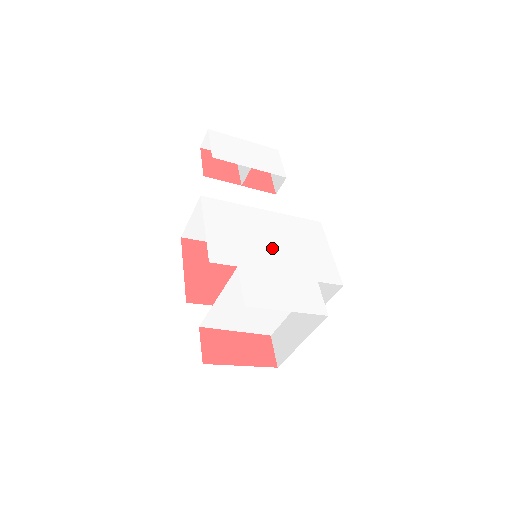
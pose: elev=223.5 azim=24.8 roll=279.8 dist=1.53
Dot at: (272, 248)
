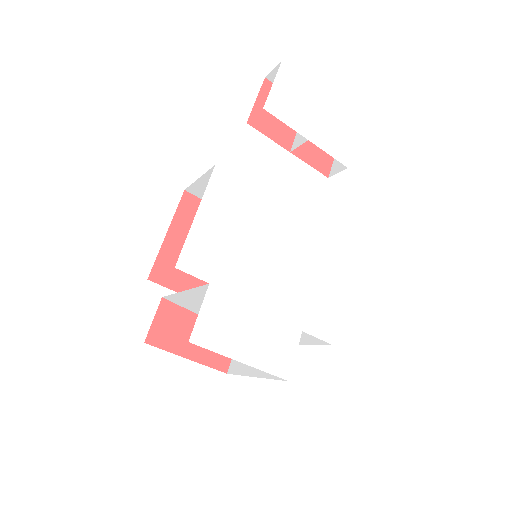
Dot at: (270, 268)
